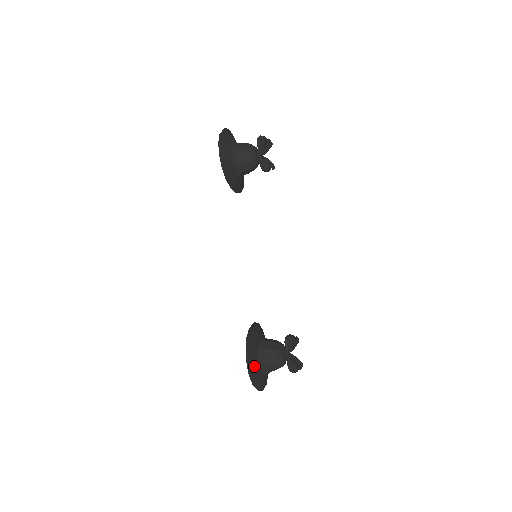
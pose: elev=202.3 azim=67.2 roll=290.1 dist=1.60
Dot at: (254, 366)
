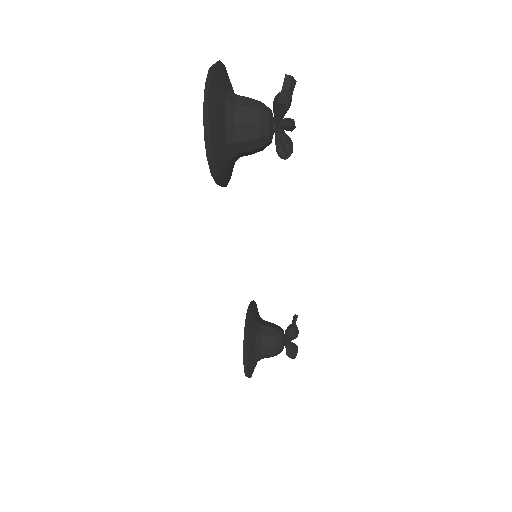
Dot at: (252, 368)
